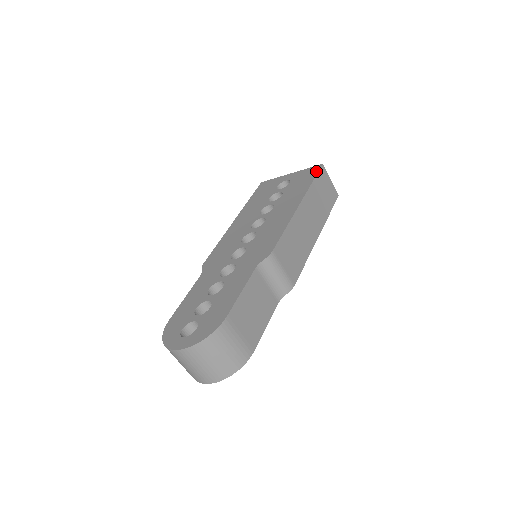
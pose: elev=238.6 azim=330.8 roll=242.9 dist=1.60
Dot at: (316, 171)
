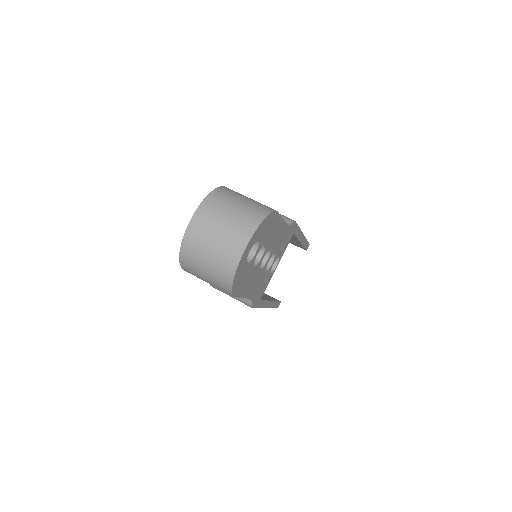
Dot at: occluded
